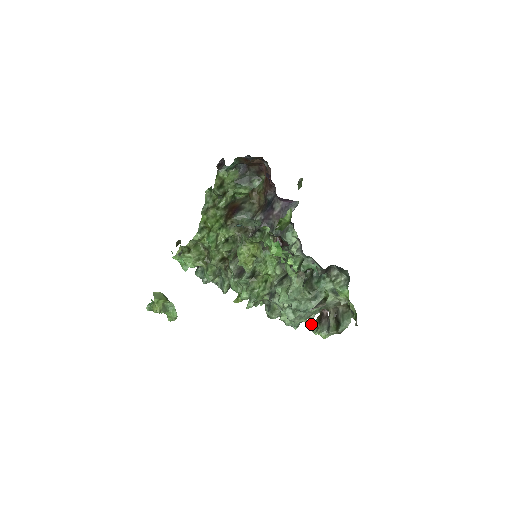
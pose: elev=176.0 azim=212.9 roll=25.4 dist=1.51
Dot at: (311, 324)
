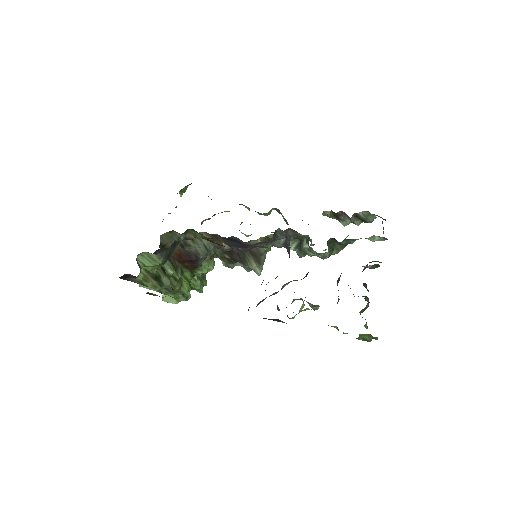
Dot at: occluded
